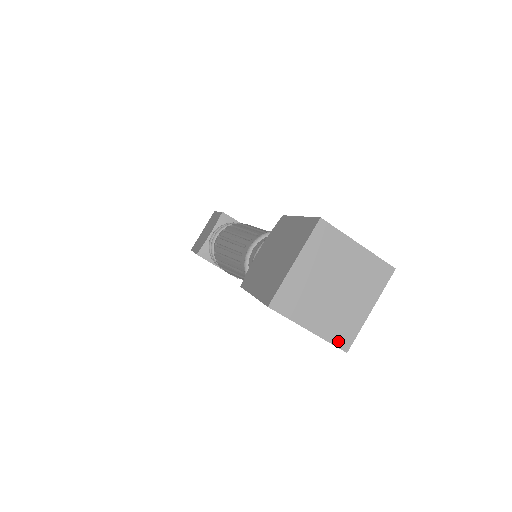
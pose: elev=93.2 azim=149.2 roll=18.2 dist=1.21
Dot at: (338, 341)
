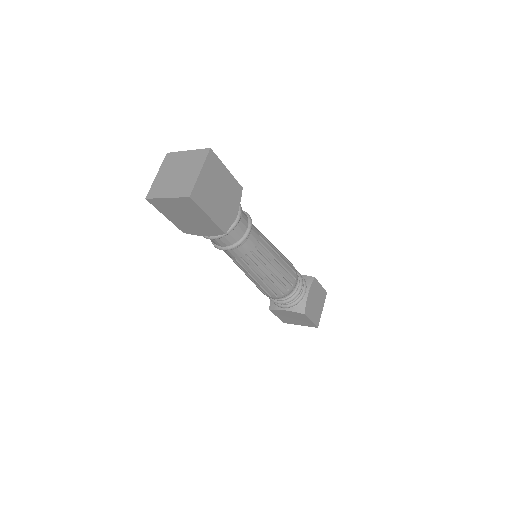
Dot at: (183, 194)
